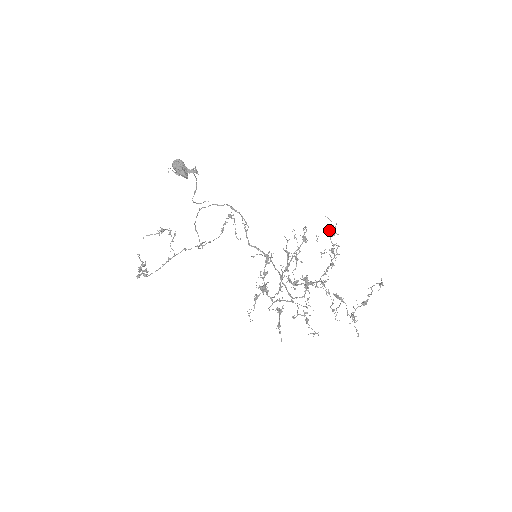
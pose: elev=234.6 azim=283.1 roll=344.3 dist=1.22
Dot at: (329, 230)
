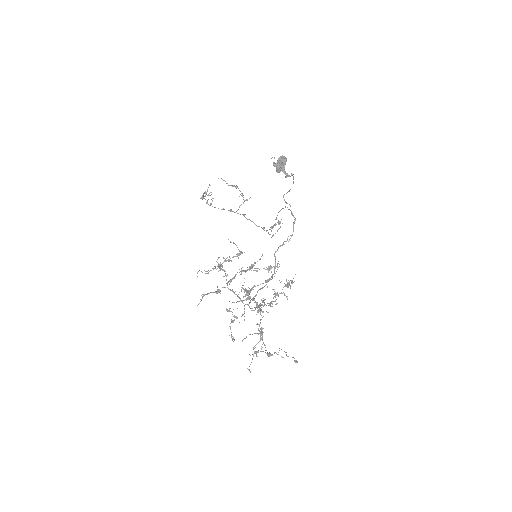
Dot at: (289, 282)
